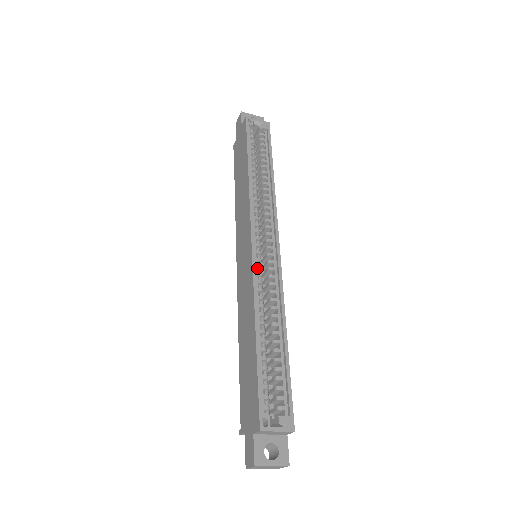
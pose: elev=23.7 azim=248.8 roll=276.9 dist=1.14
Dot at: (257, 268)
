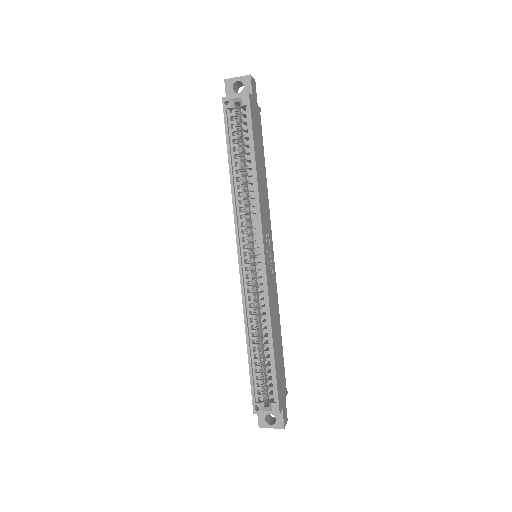
Dot at: (247, 281)
